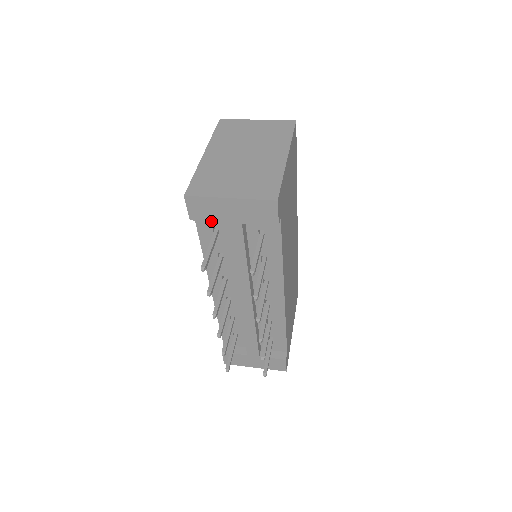
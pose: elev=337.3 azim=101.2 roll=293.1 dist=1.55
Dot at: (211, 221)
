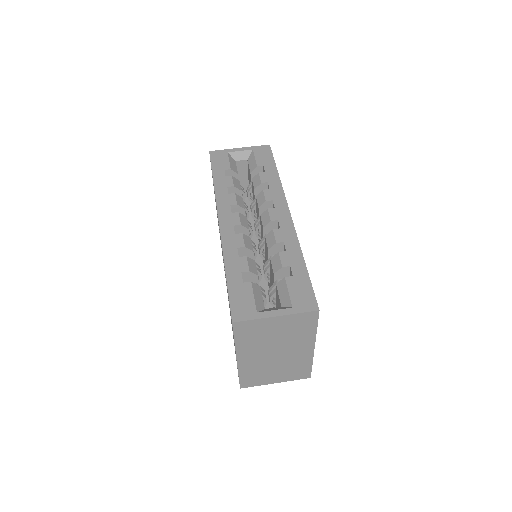
Dot at: occluded
